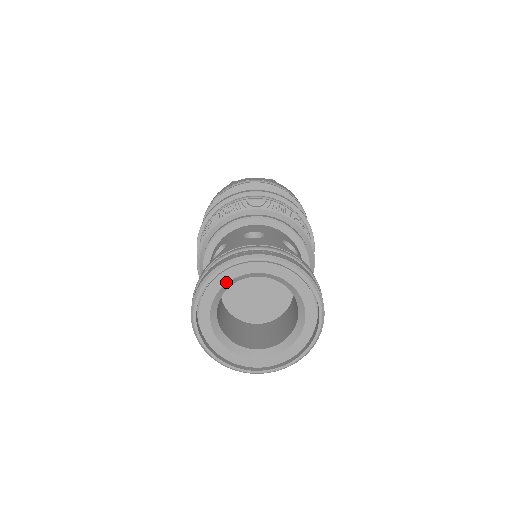
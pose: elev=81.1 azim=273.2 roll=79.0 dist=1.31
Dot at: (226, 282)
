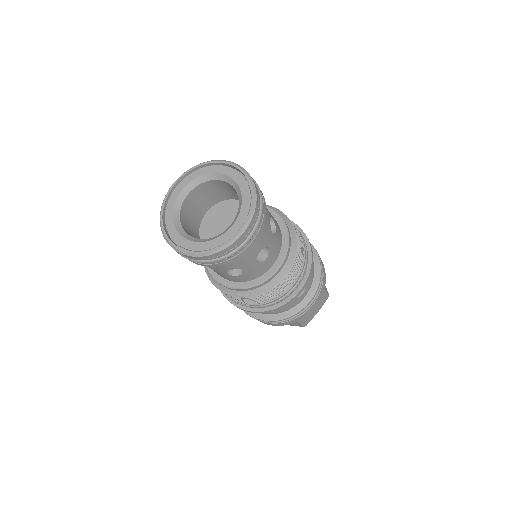
Dot at: (172, 209)
